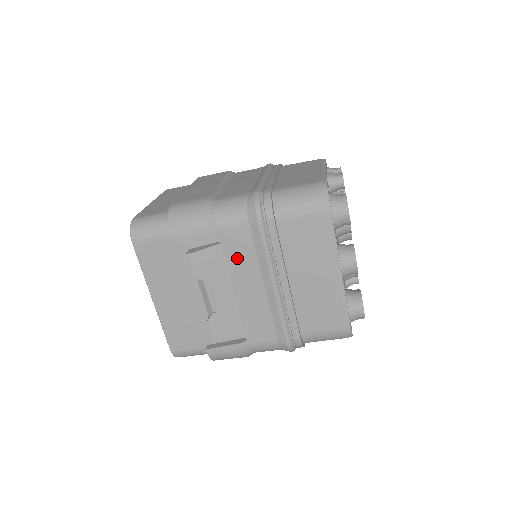
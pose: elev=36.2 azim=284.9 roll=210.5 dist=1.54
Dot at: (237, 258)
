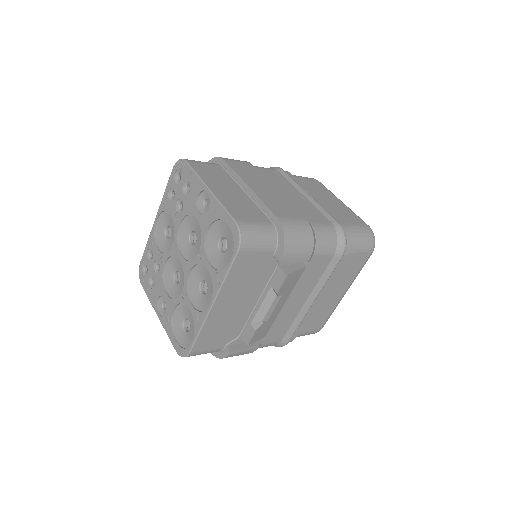
Dot at: (307, 279)
